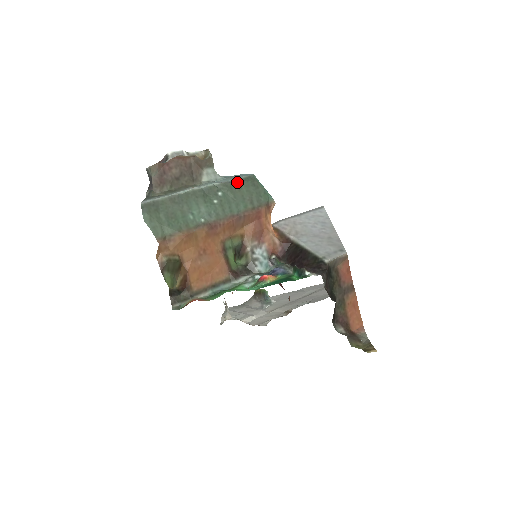
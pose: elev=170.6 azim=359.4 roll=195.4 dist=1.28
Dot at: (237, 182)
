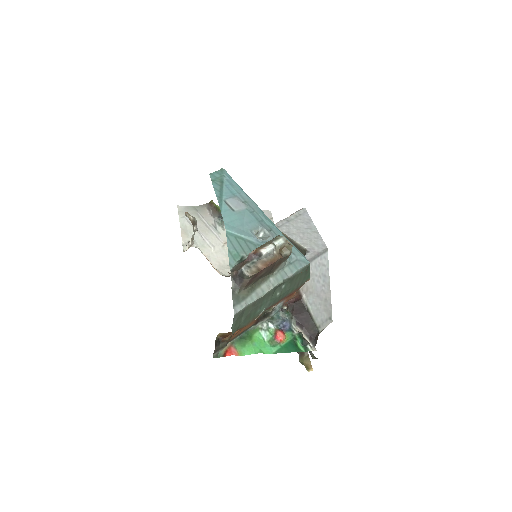
Dot at: (298, 274)
